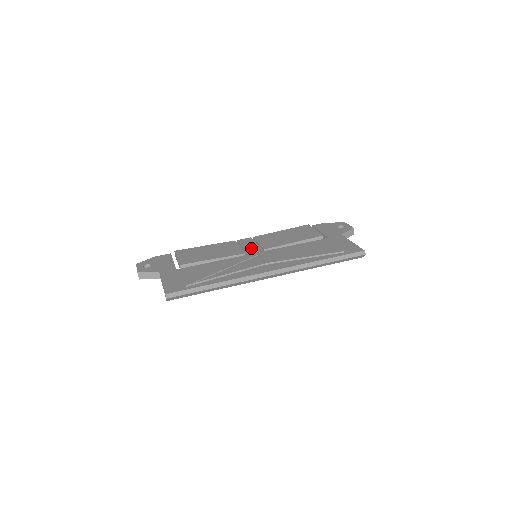
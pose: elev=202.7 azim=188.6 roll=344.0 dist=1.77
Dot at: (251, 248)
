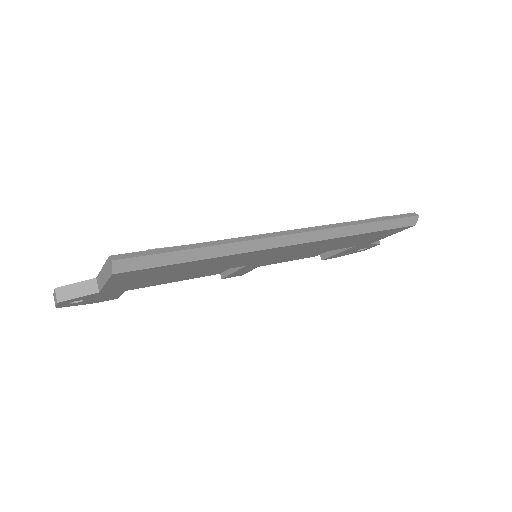
Dot at: occluded
